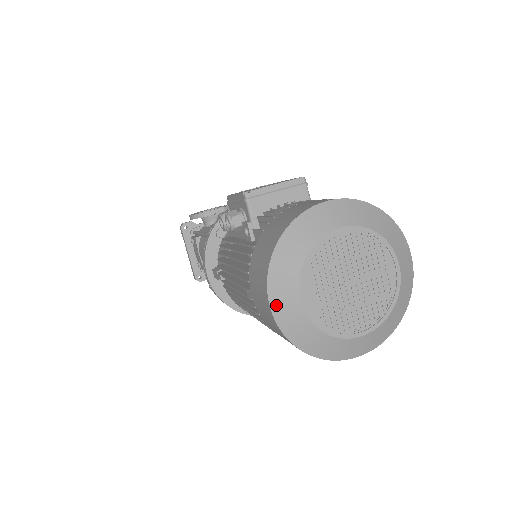
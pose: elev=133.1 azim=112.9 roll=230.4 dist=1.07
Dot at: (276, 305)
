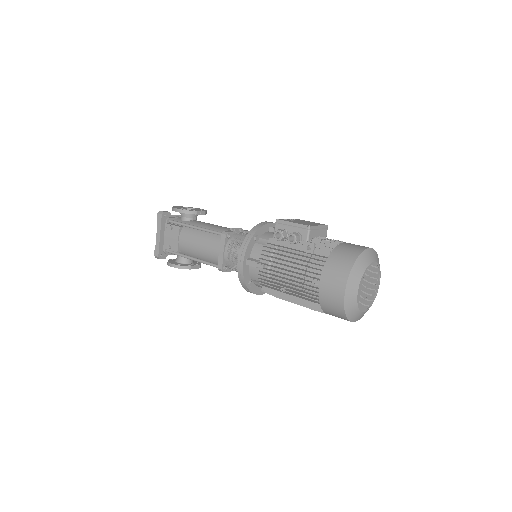
Dot at: (348, 290)
